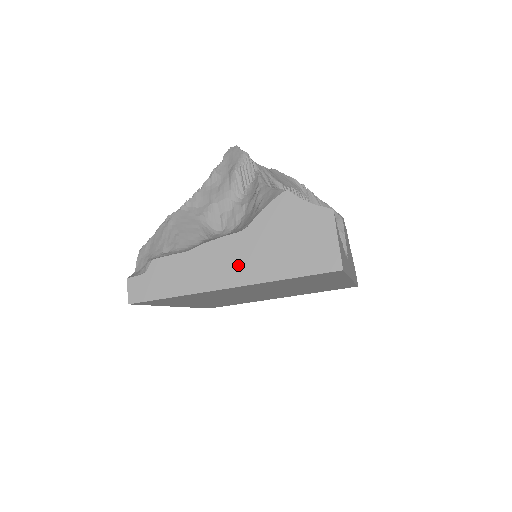
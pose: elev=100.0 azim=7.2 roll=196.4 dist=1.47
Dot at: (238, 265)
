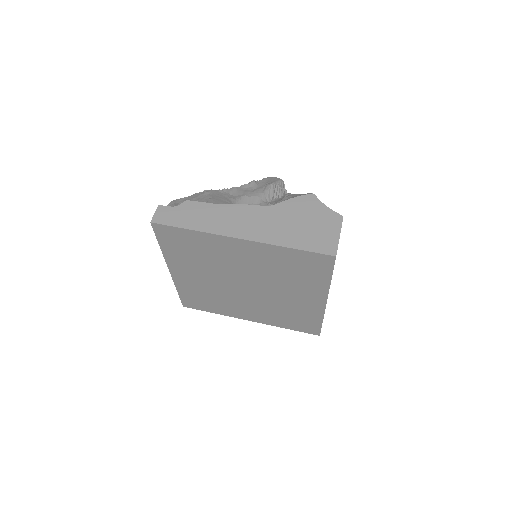
Dot at: (255, 226)
